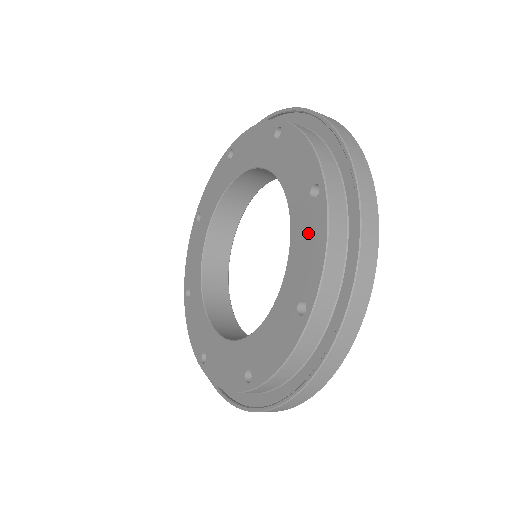
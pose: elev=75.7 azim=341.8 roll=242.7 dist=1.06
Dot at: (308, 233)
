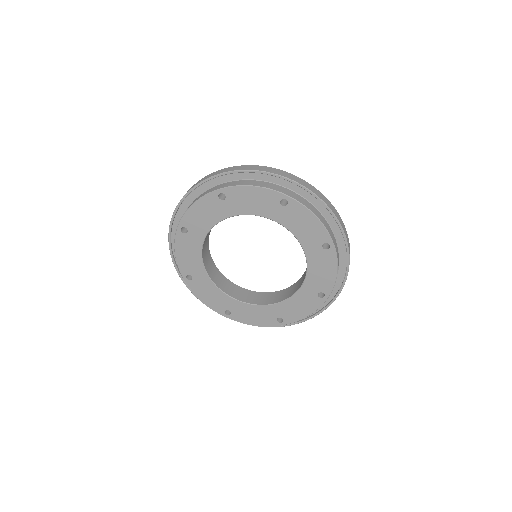
Dot at: (305, 304)
